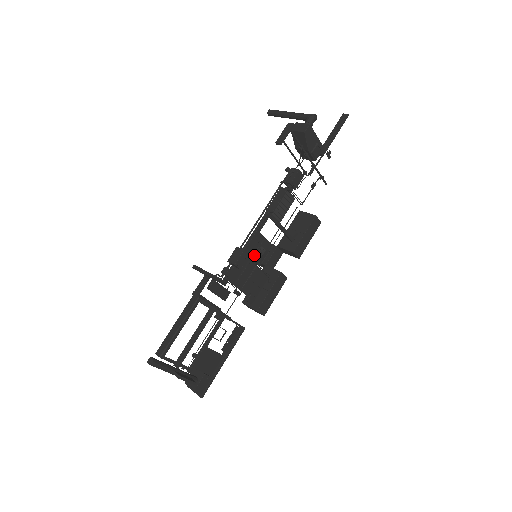
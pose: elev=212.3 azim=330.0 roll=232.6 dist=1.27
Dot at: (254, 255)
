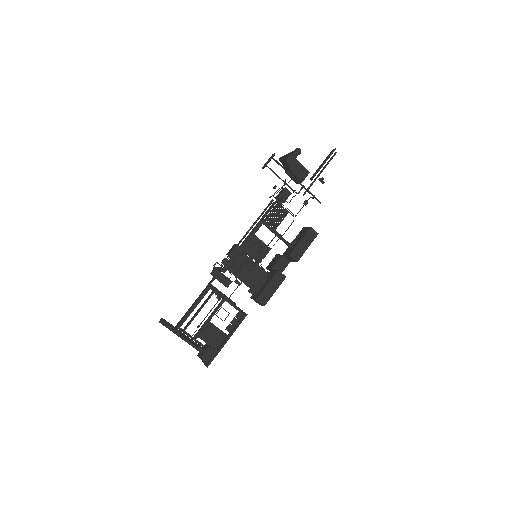
Dot at: (252, 254)
